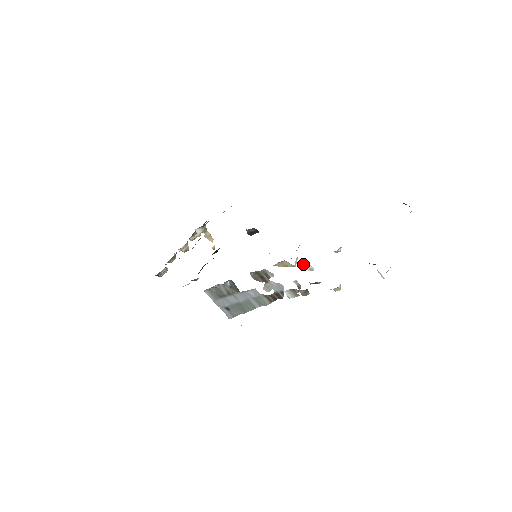
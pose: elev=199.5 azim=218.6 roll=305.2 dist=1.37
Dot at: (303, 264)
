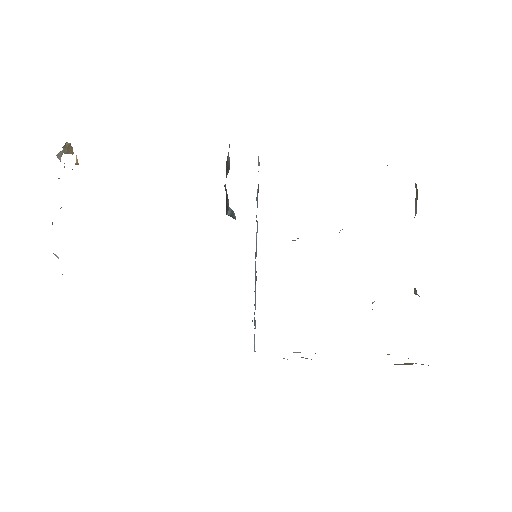
Dot at: occluded
